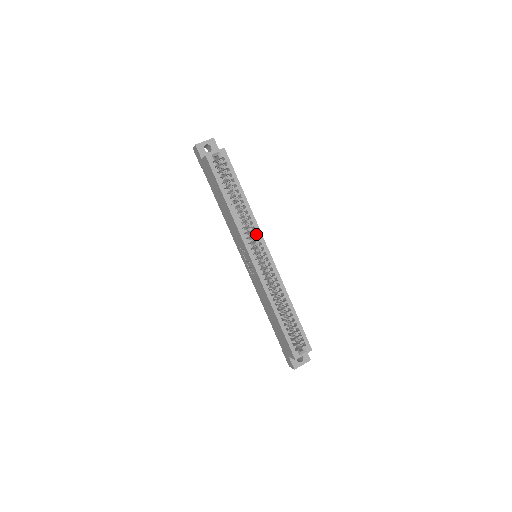
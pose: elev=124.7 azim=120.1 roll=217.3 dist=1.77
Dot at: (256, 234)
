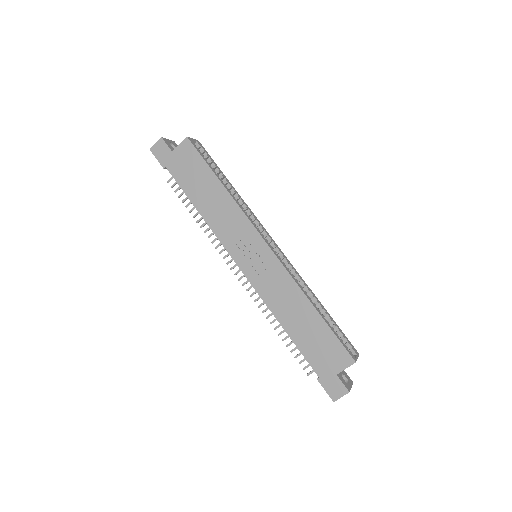
Dot at: occluded
